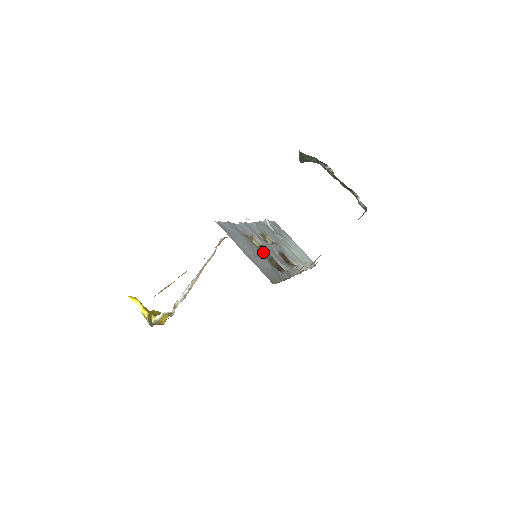
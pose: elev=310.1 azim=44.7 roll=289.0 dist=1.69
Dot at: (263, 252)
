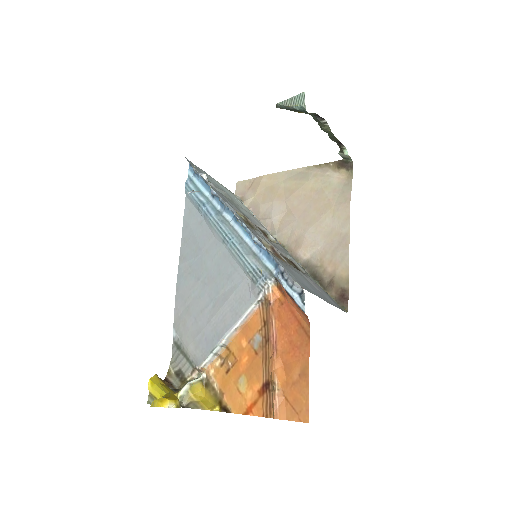
Dot at: occluded
